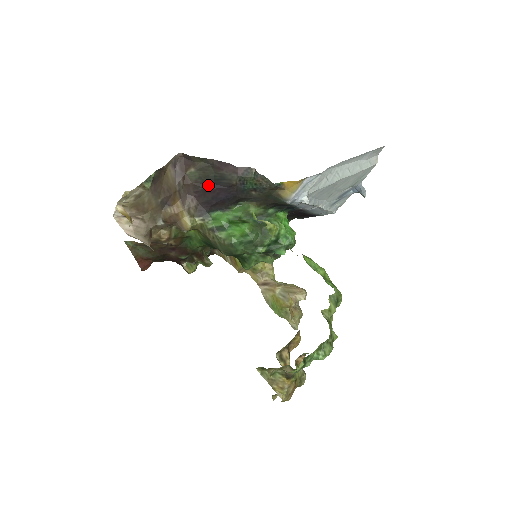
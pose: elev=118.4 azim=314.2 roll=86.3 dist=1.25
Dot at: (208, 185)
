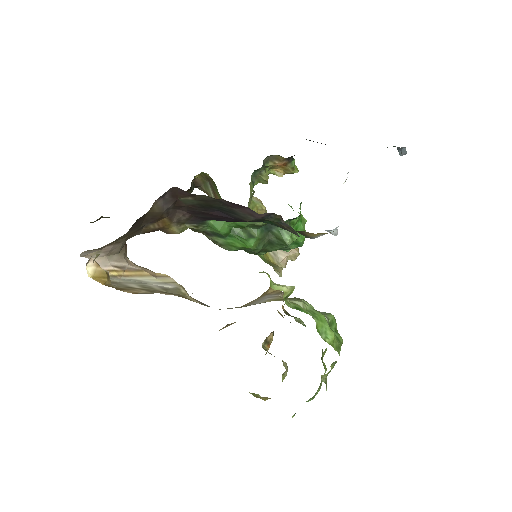
Dot at: (210, 210)
